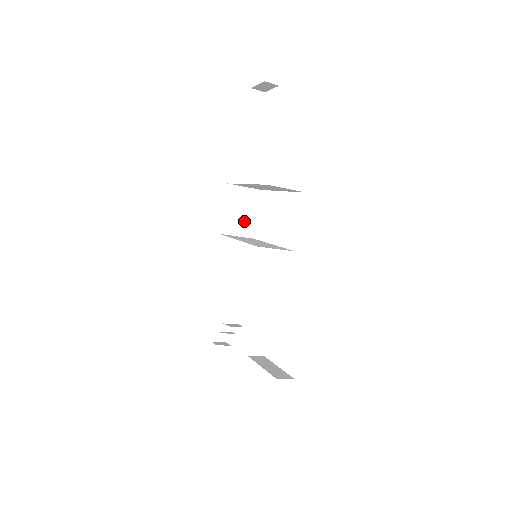
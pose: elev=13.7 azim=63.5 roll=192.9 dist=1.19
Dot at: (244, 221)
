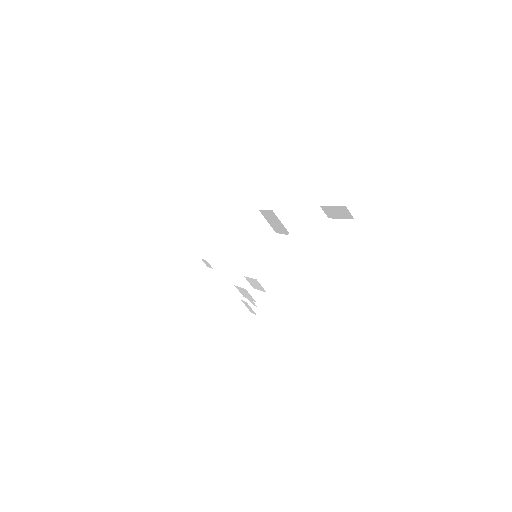
Dot at: occluded
